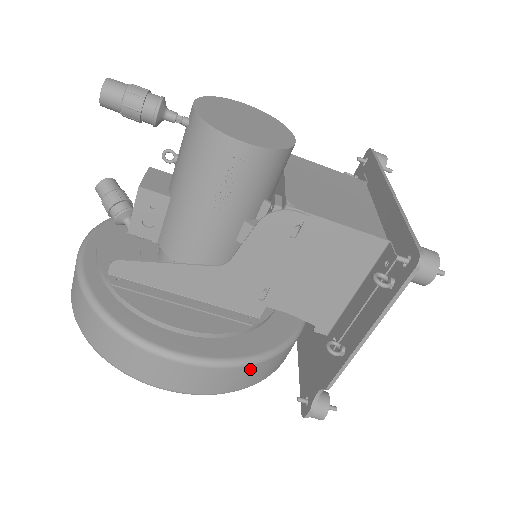
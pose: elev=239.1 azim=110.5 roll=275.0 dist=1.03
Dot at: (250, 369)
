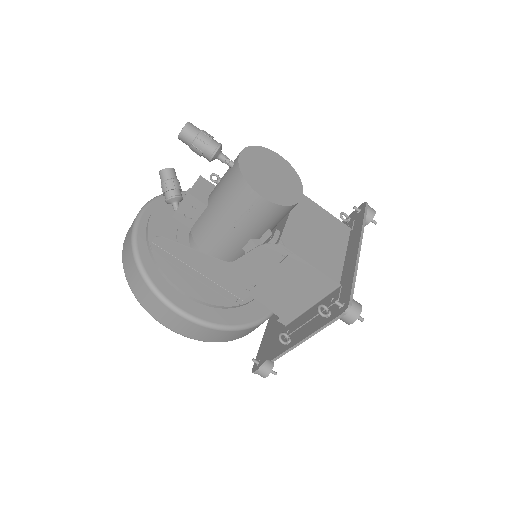
Dot at: (226, 333)
